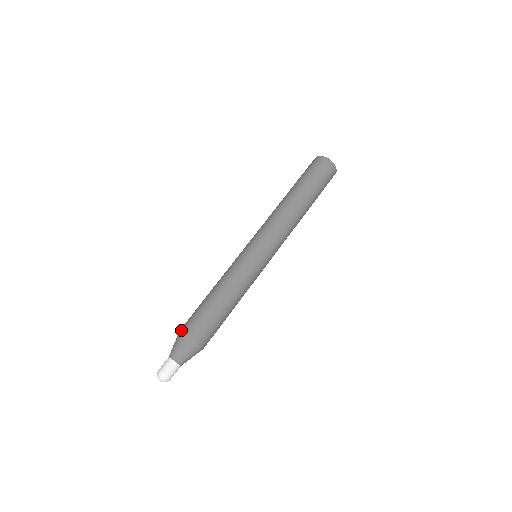
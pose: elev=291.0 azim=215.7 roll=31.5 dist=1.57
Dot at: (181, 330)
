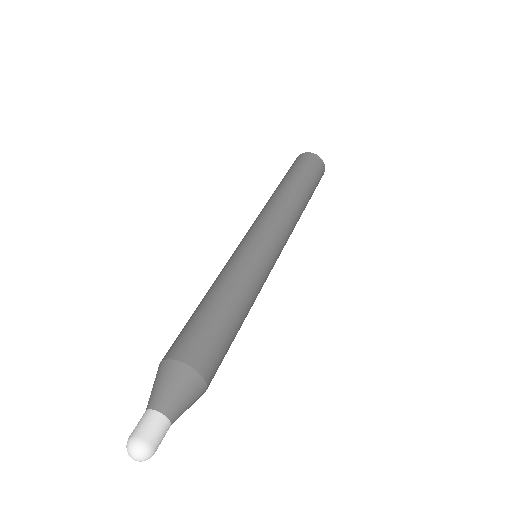
Dot at: (179, 359)
